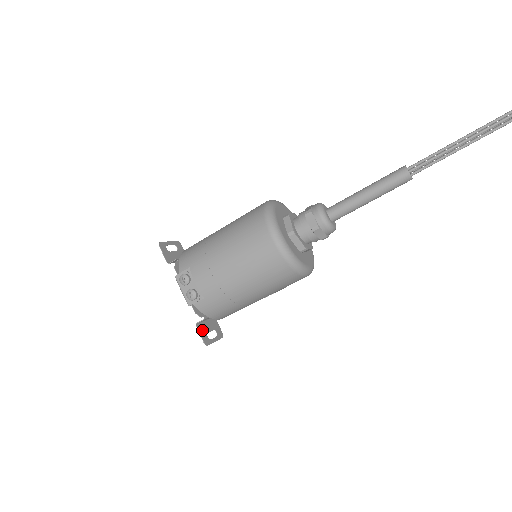
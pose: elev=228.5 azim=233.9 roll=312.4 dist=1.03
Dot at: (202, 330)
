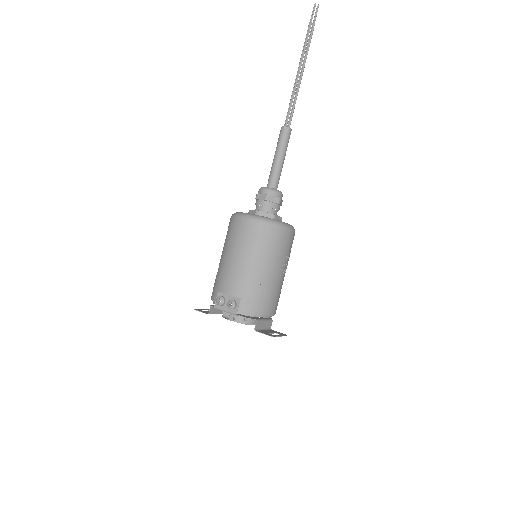
Dot at: (263, 332)
